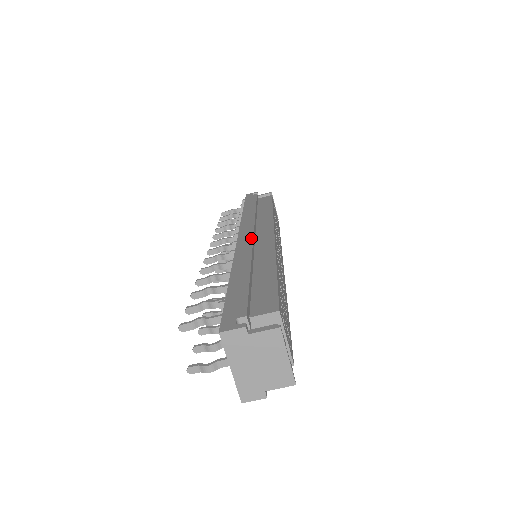
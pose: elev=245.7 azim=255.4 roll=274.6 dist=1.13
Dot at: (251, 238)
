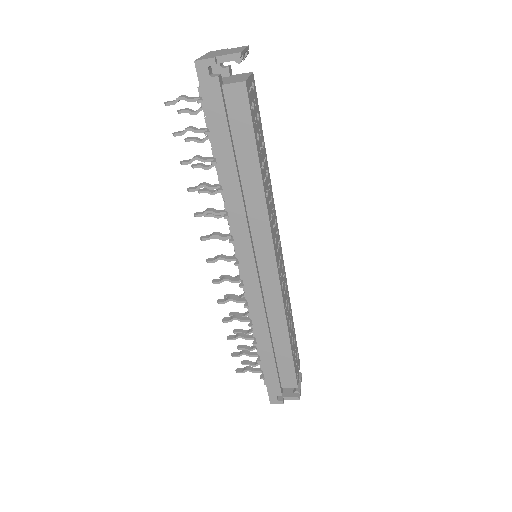
Dot at: (258, 288)
